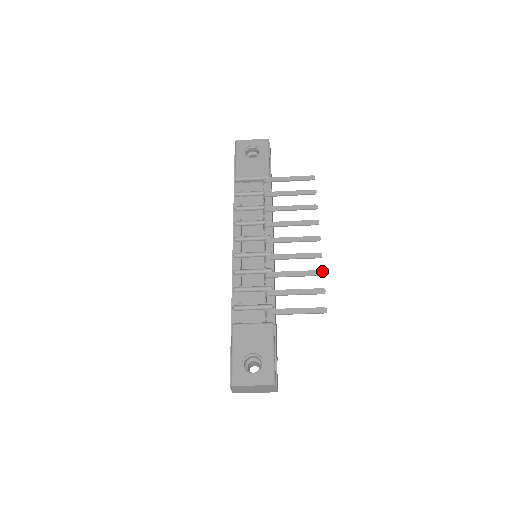
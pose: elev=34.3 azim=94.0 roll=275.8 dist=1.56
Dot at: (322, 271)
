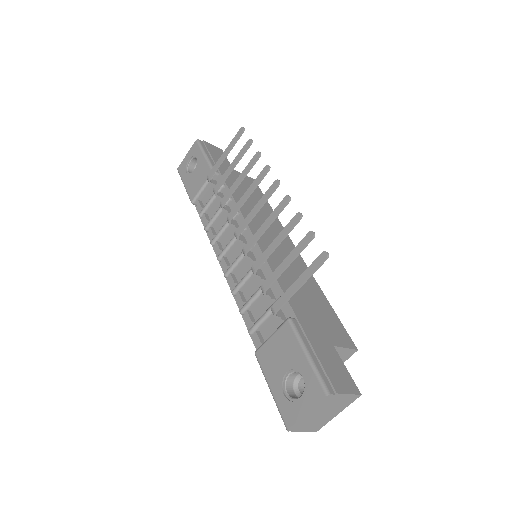
Dot at: (298, 214)
